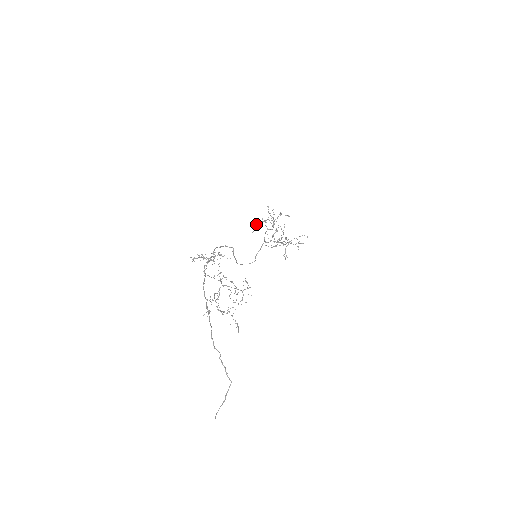
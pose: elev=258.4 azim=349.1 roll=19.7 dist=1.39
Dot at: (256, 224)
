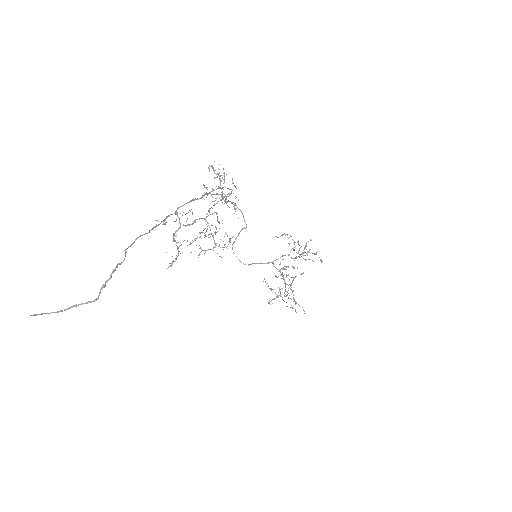
Dot at: (287, 235)
